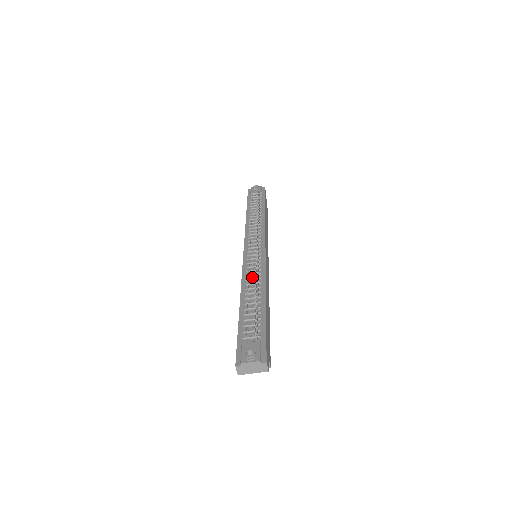
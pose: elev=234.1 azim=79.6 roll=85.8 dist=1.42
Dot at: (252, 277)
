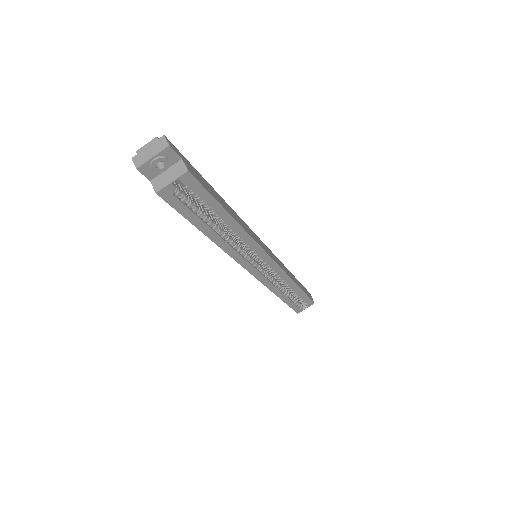
Dot at: occluded
